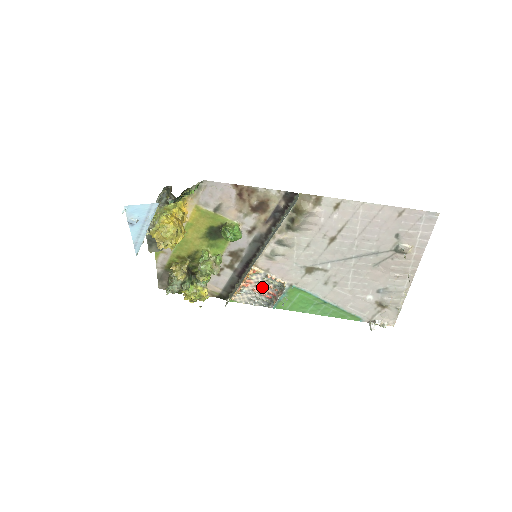
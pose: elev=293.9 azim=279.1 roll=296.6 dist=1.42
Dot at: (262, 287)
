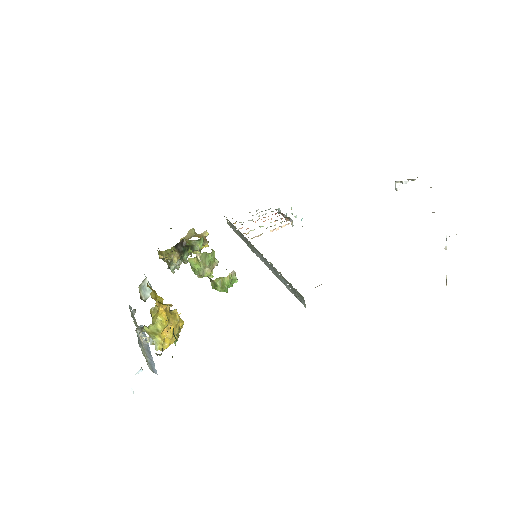
Dot at: (264, 221)
